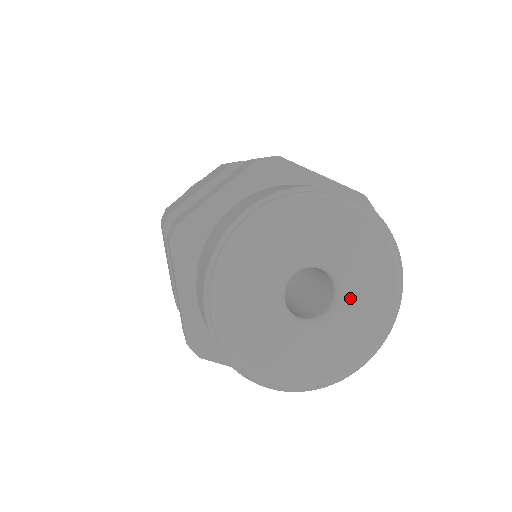
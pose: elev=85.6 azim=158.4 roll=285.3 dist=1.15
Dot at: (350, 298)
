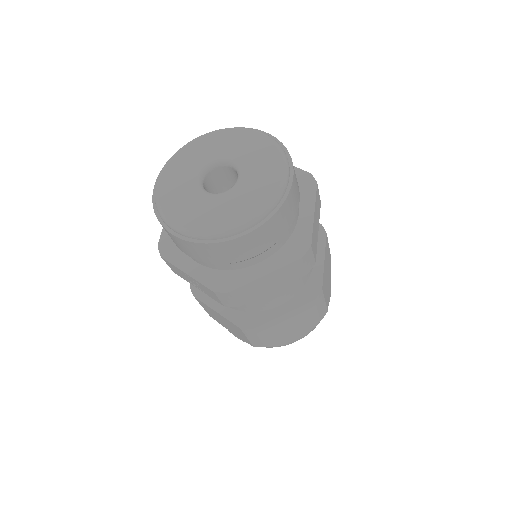
Dot at: (244, 182)
